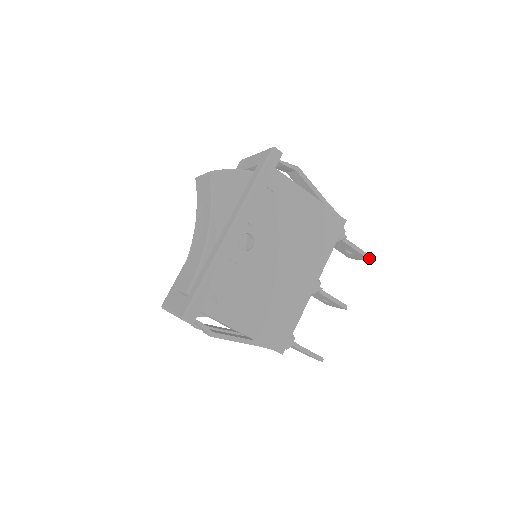
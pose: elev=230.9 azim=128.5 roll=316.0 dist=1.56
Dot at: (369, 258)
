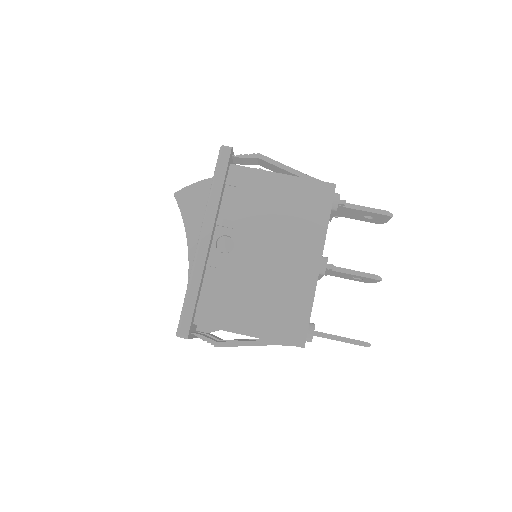
Dot at: (391, 214)
